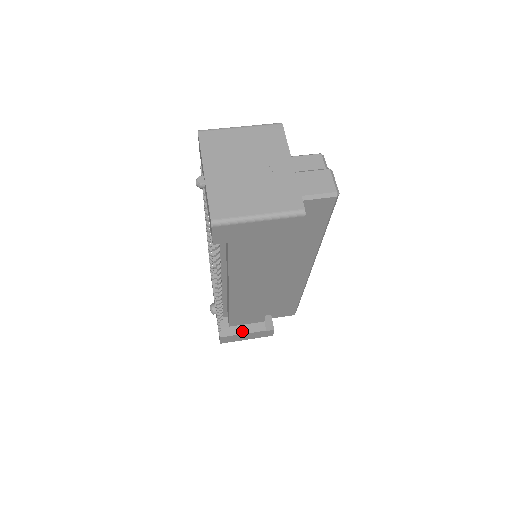
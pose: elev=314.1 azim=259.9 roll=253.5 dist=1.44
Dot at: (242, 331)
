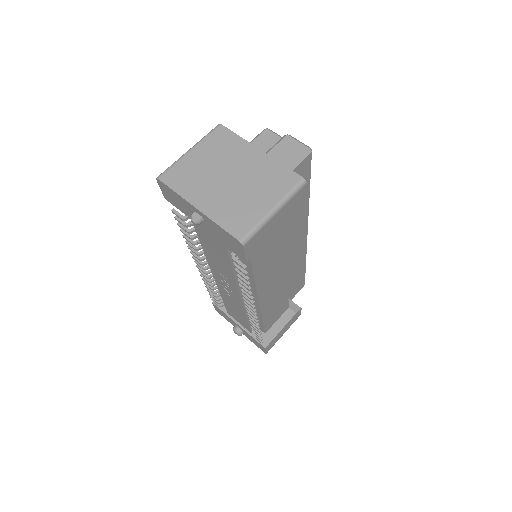
Dot at: (278, 329)
